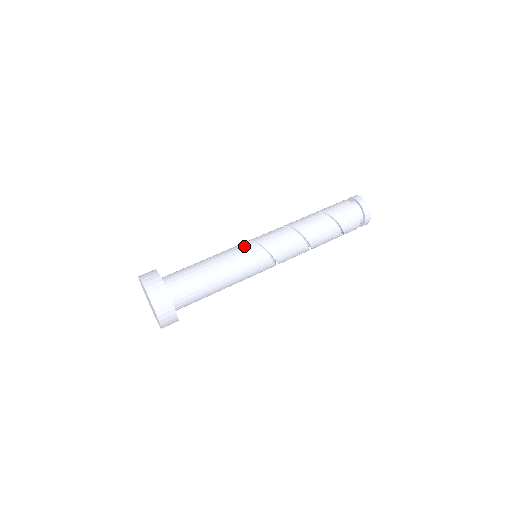
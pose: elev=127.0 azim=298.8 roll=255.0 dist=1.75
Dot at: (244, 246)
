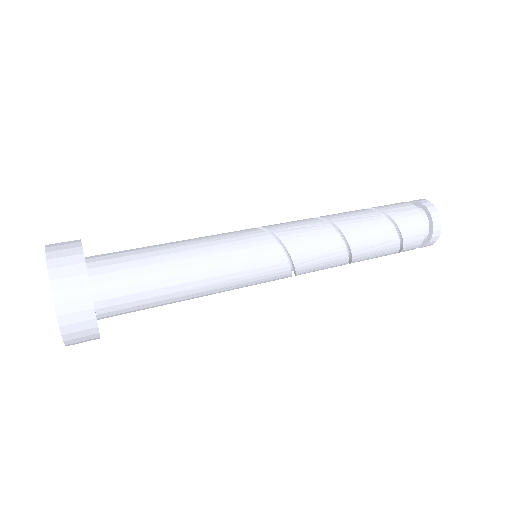
Dot at: occluded
